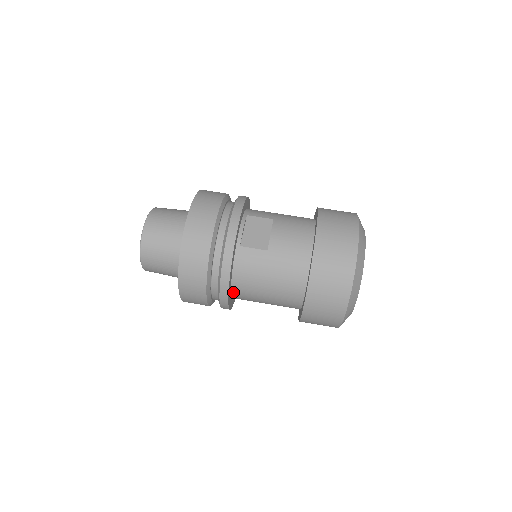
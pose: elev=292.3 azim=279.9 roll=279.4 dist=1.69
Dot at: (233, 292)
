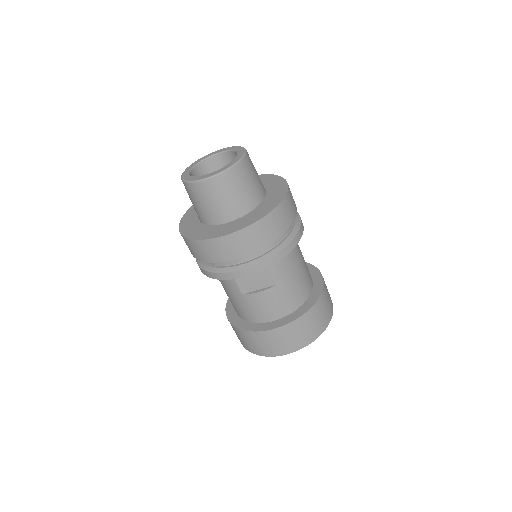
Dot at: occluded
